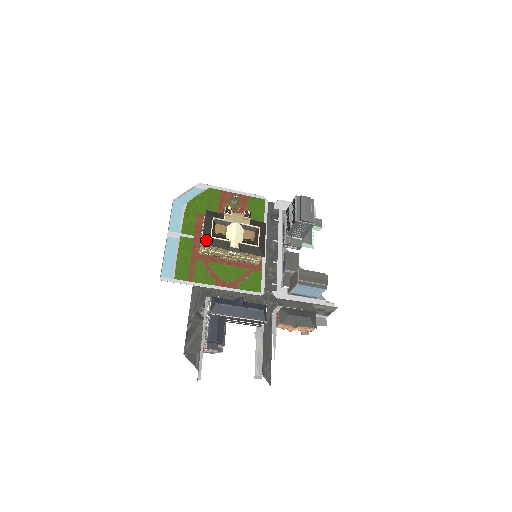
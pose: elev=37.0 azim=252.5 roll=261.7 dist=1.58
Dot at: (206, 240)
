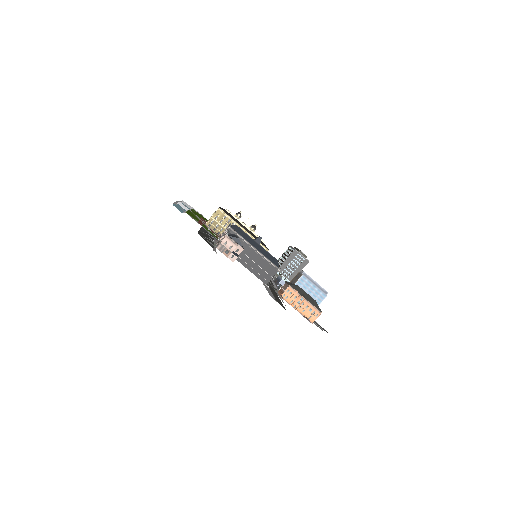
Dot at: occluded
